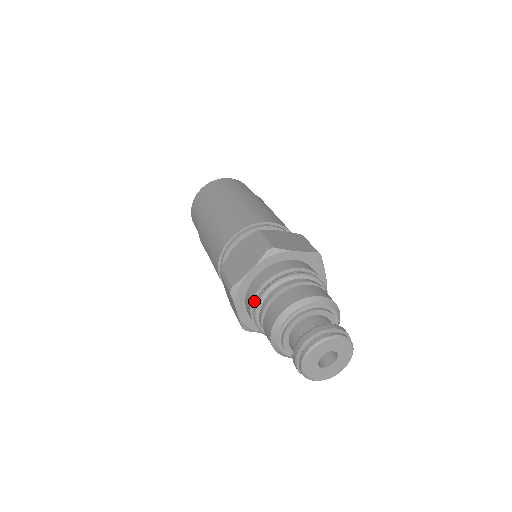
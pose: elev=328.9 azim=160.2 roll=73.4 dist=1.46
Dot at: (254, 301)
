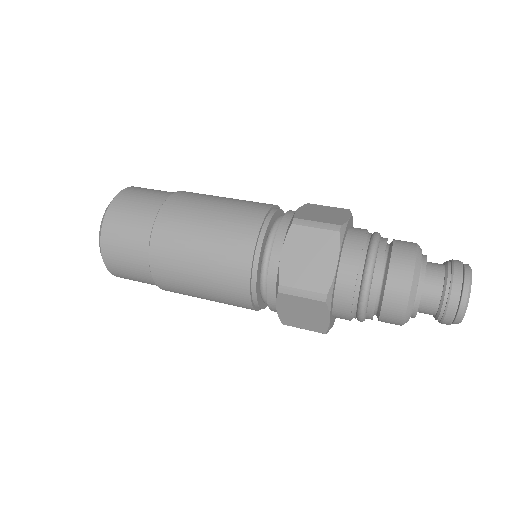
Dot at: (364, 246)
